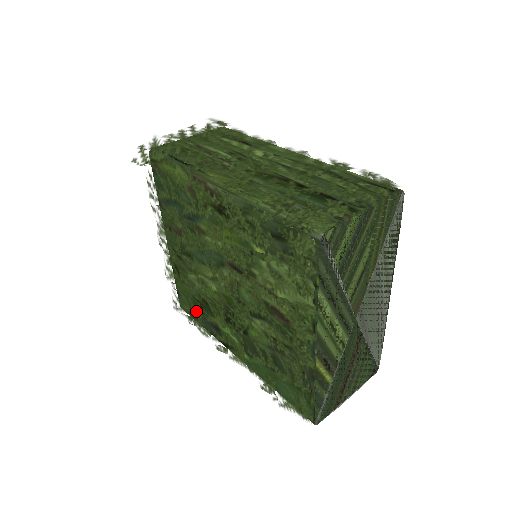
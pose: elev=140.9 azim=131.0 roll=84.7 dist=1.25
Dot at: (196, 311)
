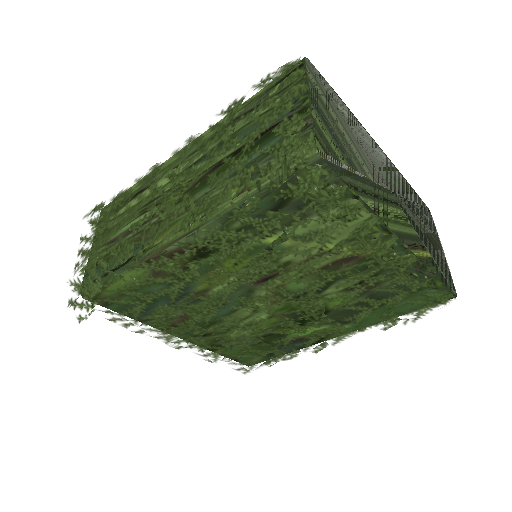
Dot at: (267, 351)
